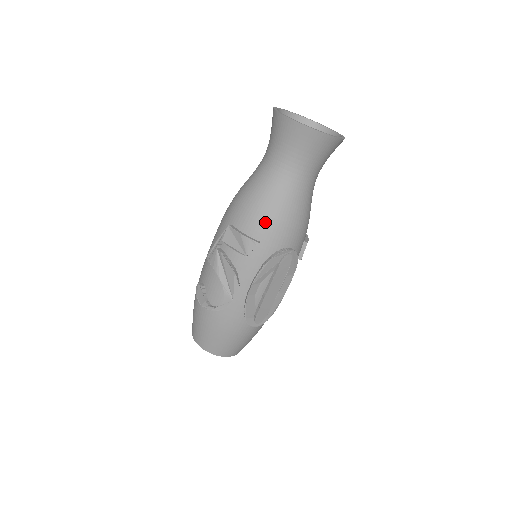
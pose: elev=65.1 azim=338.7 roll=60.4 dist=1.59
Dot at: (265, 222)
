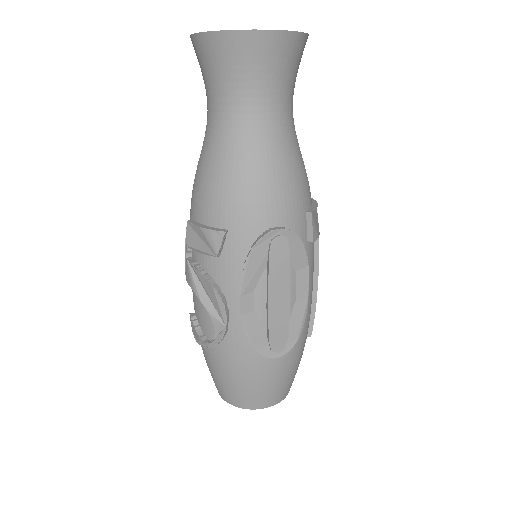
Dot at: (225, 199)
